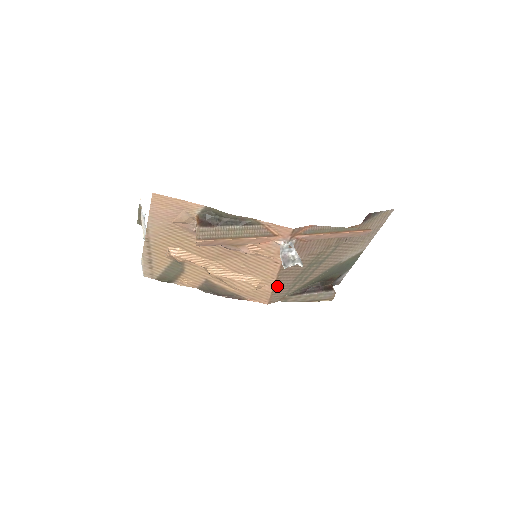
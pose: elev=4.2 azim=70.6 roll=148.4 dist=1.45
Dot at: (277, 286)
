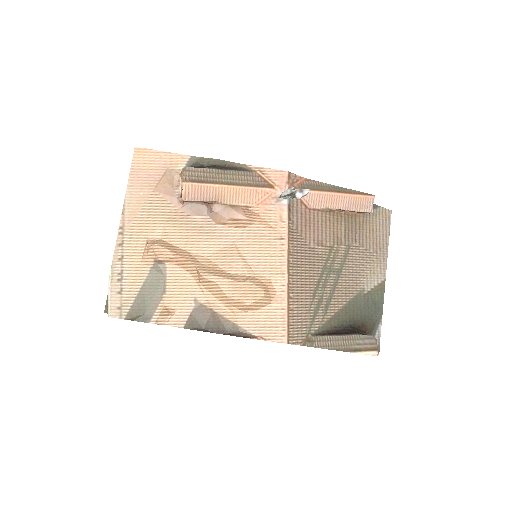
Dot at: (292, 297)
